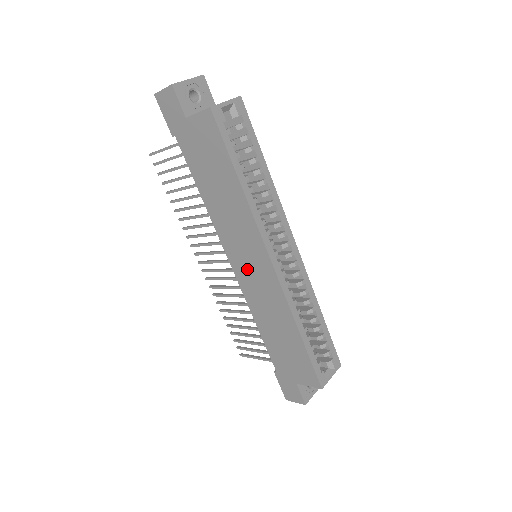
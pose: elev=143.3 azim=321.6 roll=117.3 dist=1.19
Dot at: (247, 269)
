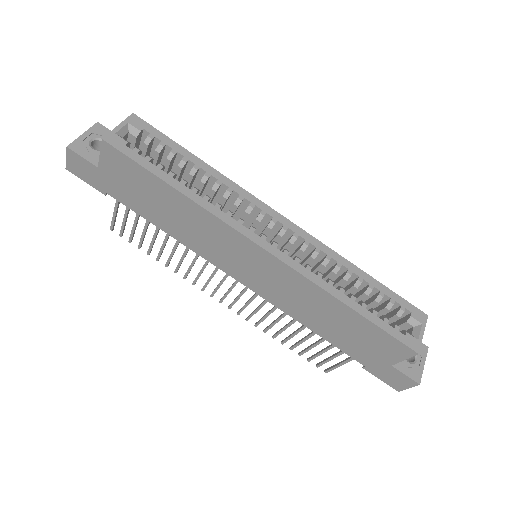
Dot at: (252, 274)
